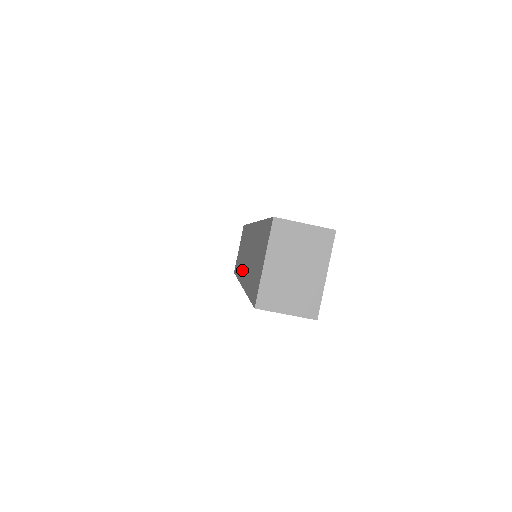
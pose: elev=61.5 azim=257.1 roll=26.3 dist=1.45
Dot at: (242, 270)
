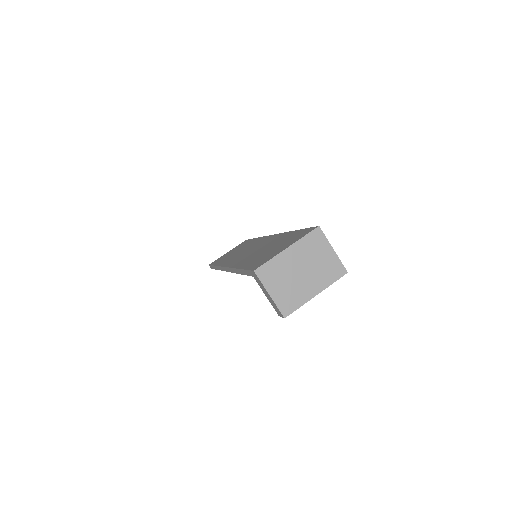
Dot at: (232, 259)
